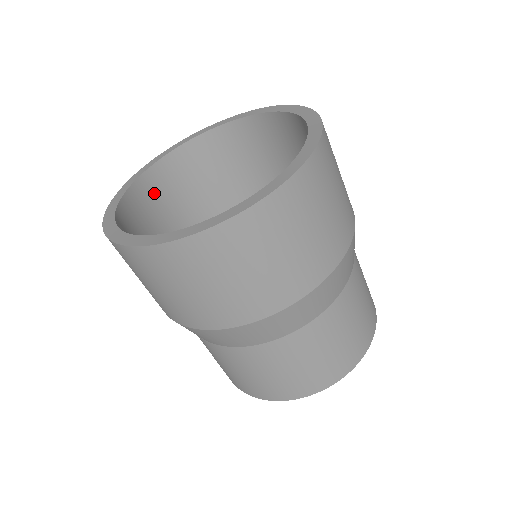
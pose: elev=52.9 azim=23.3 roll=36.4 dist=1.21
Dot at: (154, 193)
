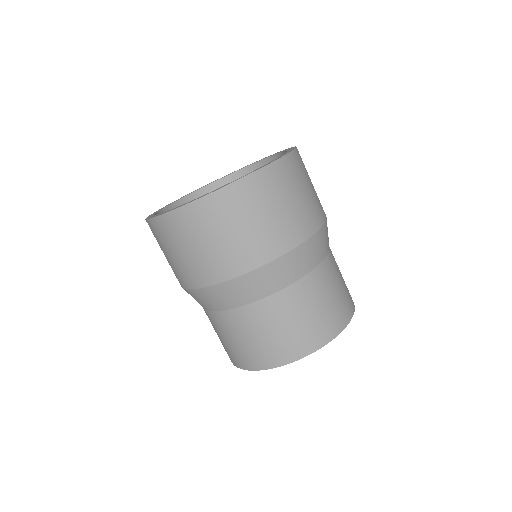
Dot at: occluded
